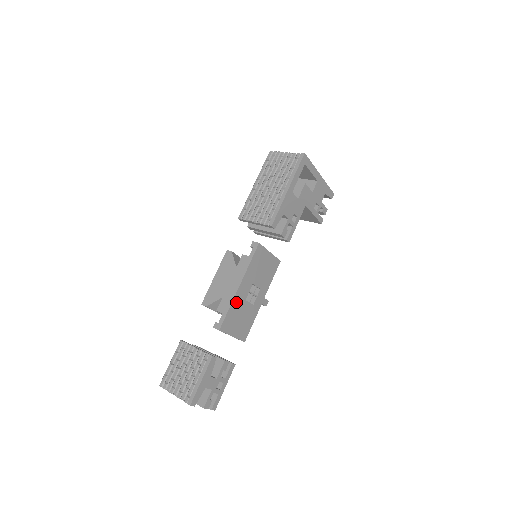
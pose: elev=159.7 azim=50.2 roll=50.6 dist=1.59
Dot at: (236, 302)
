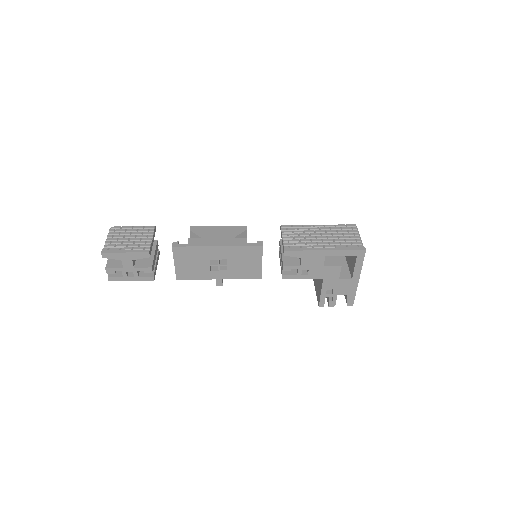
Dot at: (203, 251)
